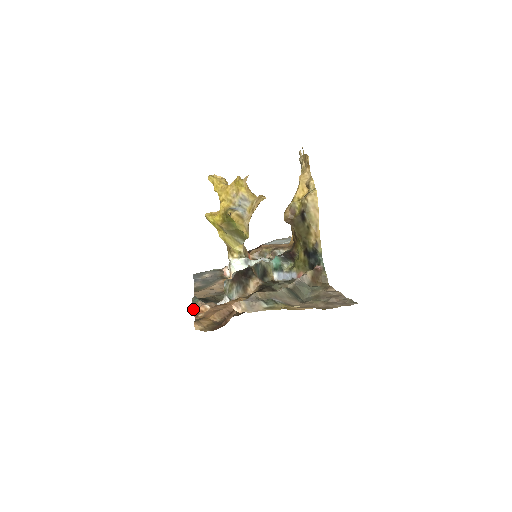
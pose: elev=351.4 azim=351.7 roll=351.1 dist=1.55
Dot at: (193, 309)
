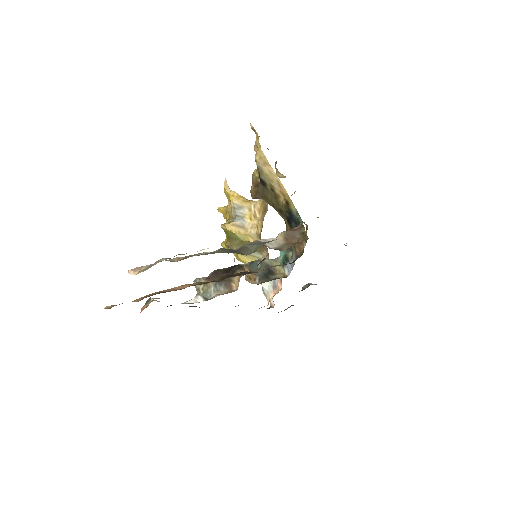
Dot at: (141, 308)
